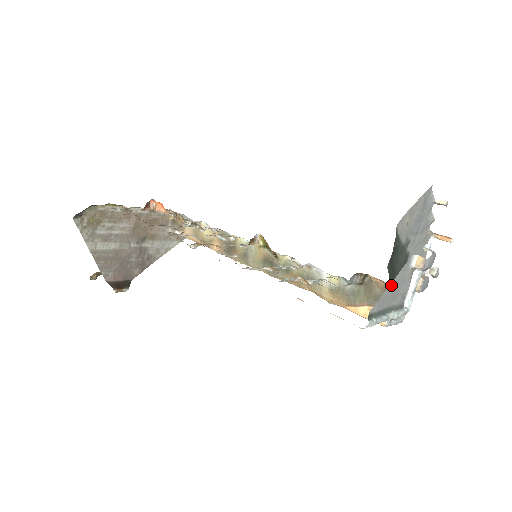
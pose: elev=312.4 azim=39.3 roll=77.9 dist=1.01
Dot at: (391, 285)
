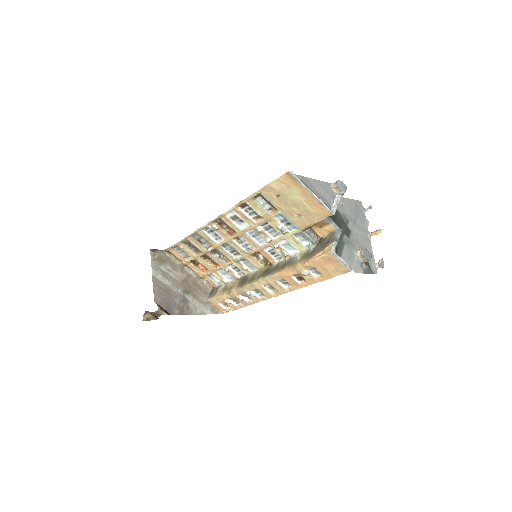
Dot at: (314, 181)
